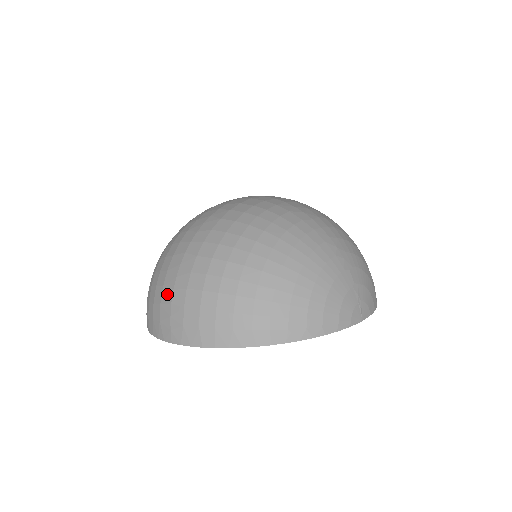
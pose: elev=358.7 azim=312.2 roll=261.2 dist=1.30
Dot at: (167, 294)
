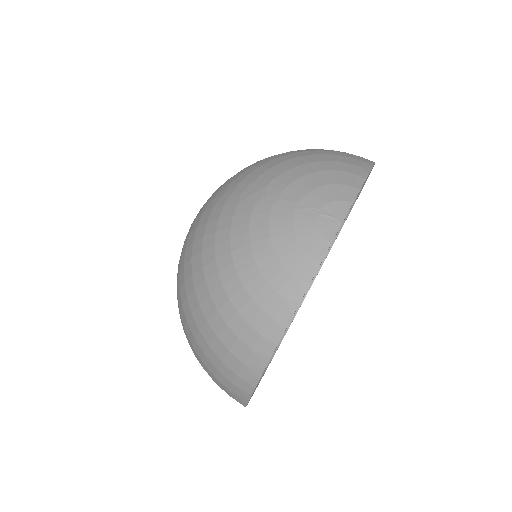
Dot at: occluded
